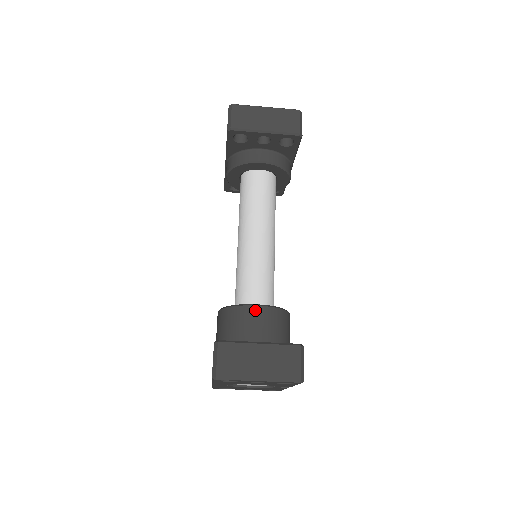
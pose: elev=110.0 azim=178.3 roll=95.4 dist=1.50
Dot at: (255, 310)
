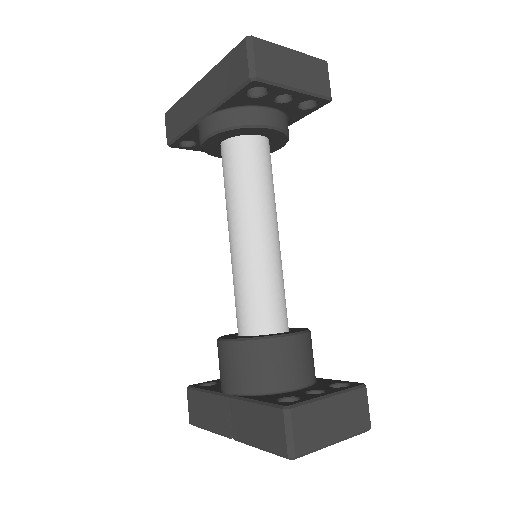
Dot at: (293, 342)
